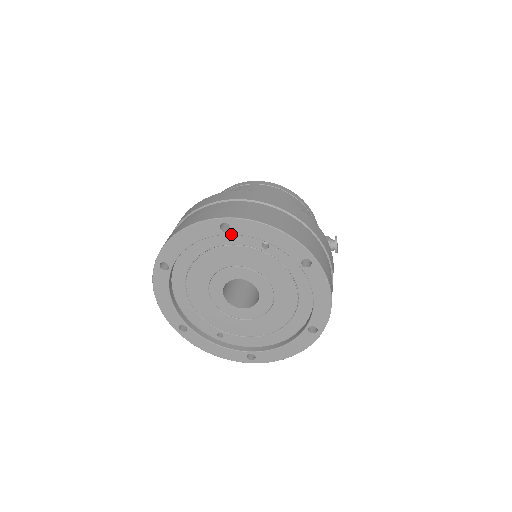
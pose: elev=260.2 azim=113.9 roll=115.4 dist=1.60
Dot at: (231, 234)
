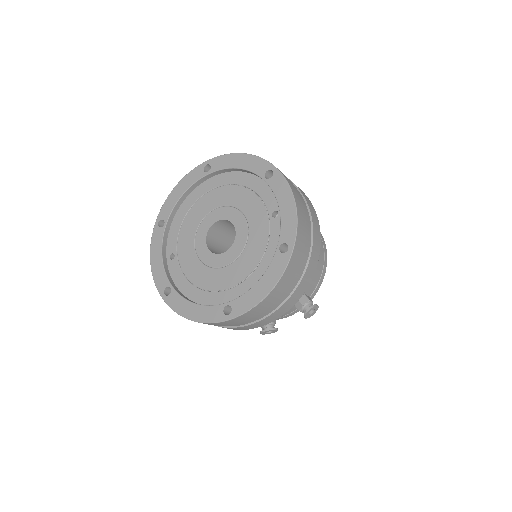
Dot at: (267, 182)
